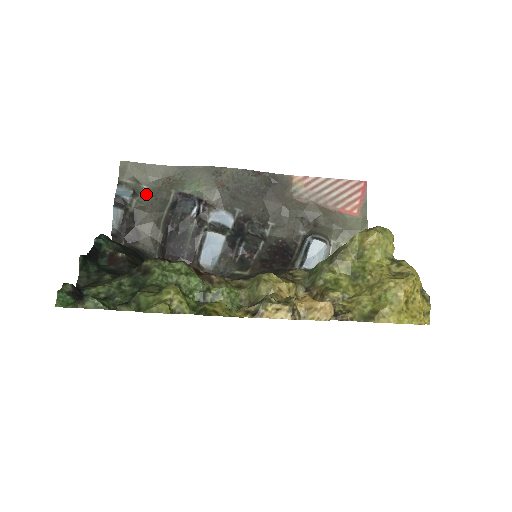
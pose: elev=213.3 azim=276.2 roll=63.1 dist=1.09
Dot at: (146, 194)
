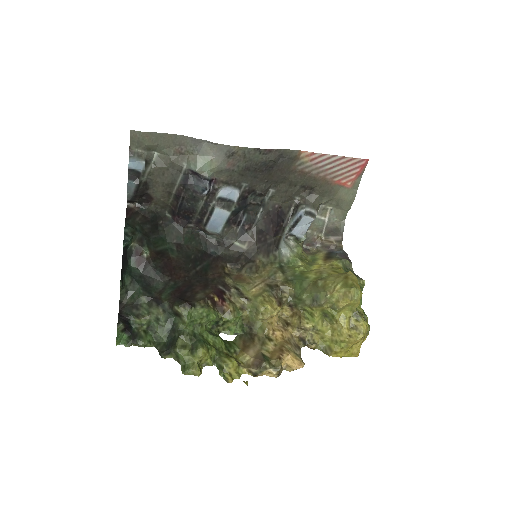
Dot at: (158, 162)
